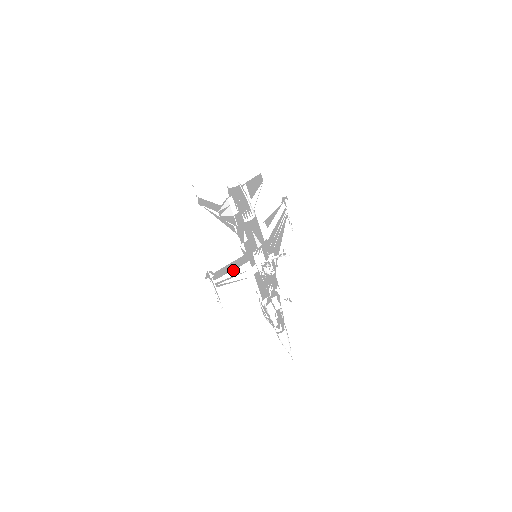
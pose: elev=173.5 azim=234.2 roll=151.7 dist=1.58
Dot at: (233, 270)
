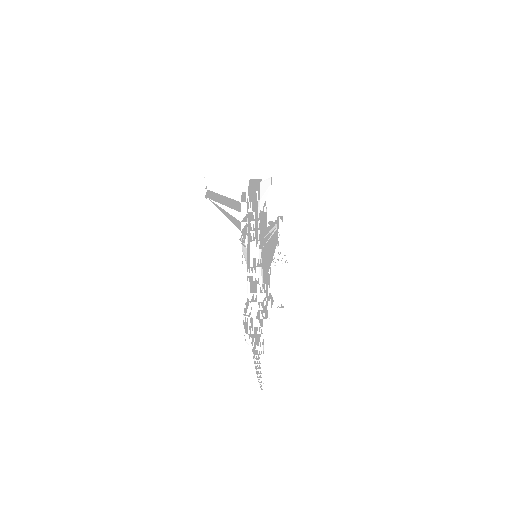
Dot at: occluded
